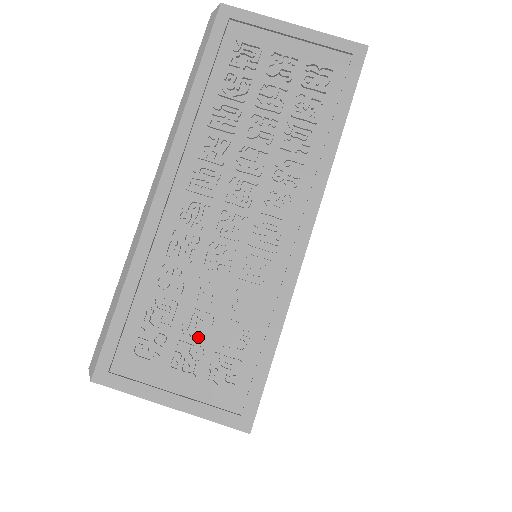
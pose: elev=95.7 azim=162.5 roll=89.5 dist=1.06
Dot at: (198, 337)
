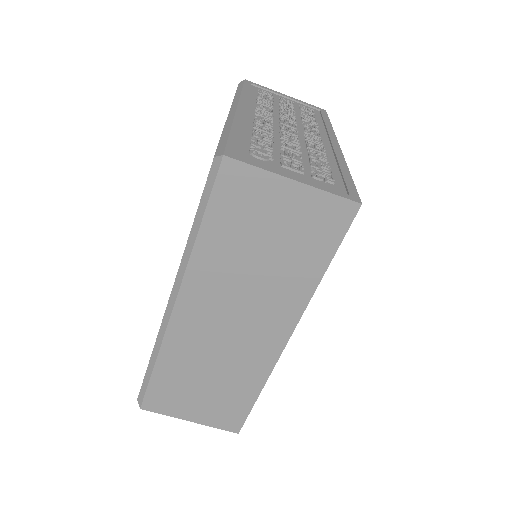
Dot at: (296, 159)
